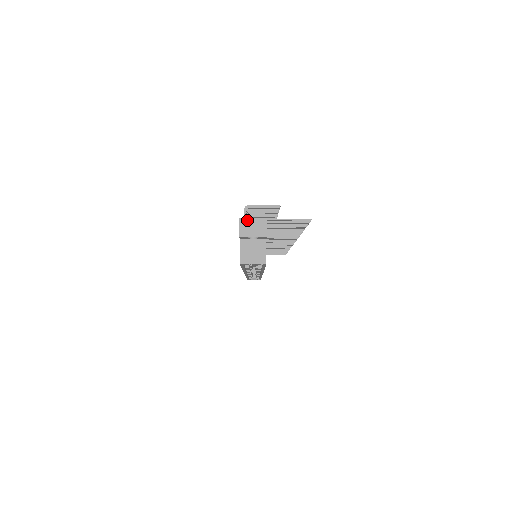
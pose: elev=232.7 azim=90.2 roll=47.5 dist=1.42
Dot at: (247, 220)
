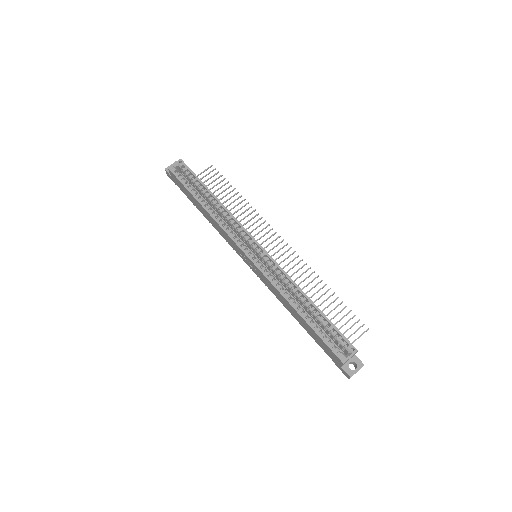
Dot at: occluded
